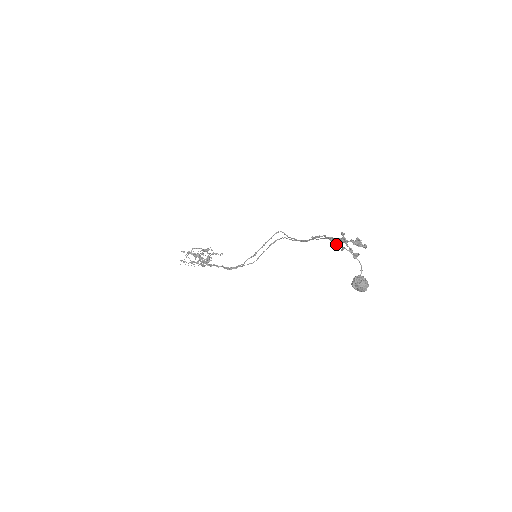
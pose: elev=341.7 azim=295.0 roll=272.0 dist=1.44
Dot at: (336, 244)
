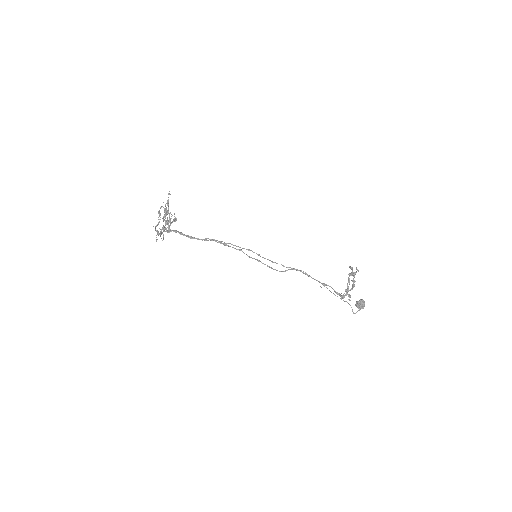
Dot at: occluded
